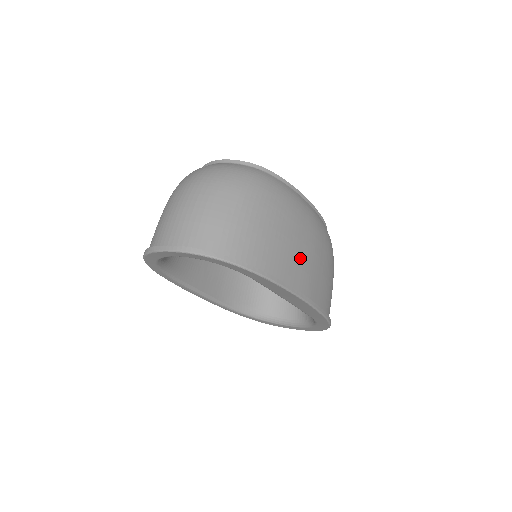
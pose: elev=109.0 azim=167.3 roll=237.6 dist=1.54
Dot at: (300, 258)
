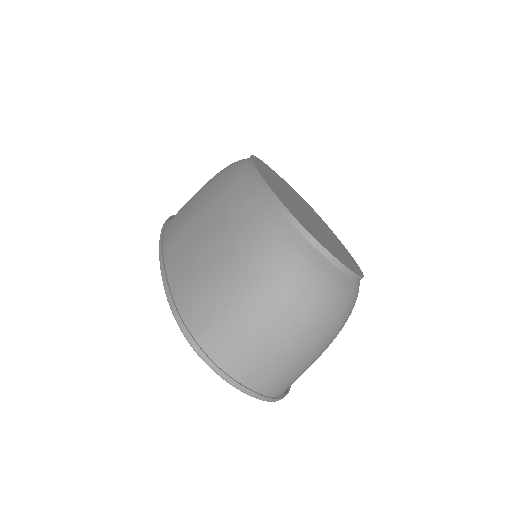
Dot at: occluded
